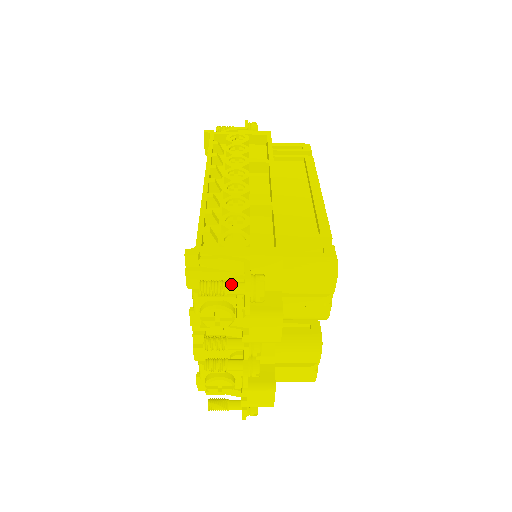
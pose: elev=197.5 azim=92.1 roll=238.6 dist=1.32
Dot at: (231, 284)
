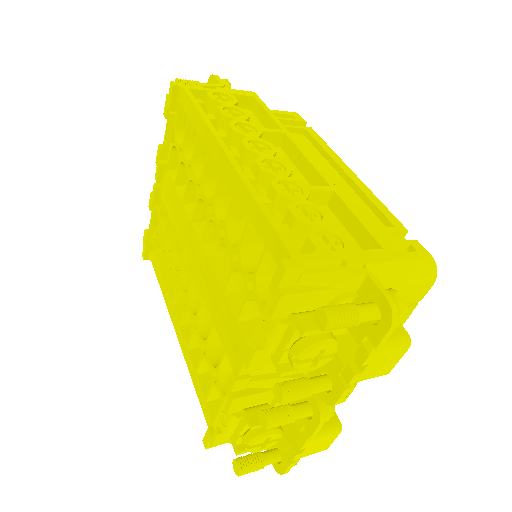
Dot at: (363, 308)
